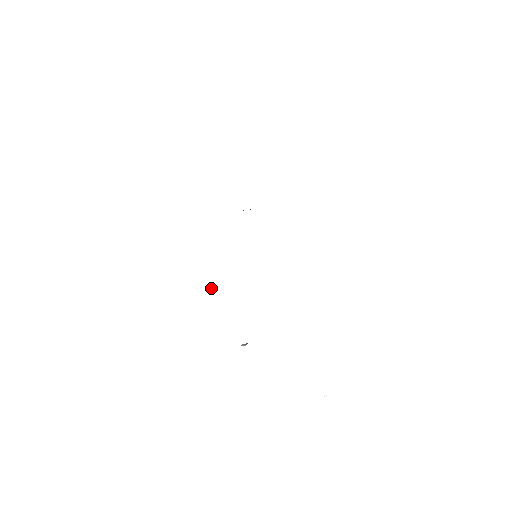
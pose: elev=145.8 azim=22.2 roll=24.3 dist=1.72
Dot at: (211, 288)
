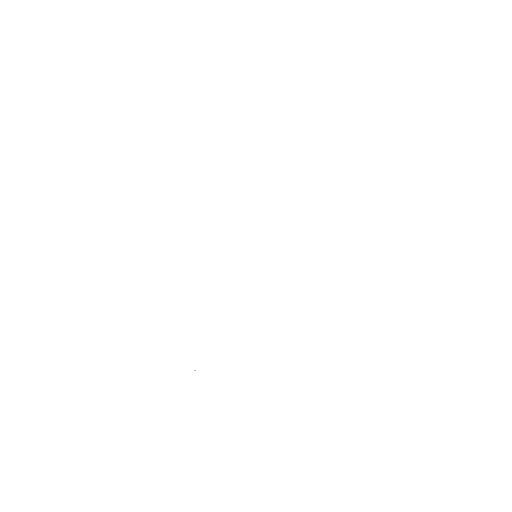
Dot at: occluded
